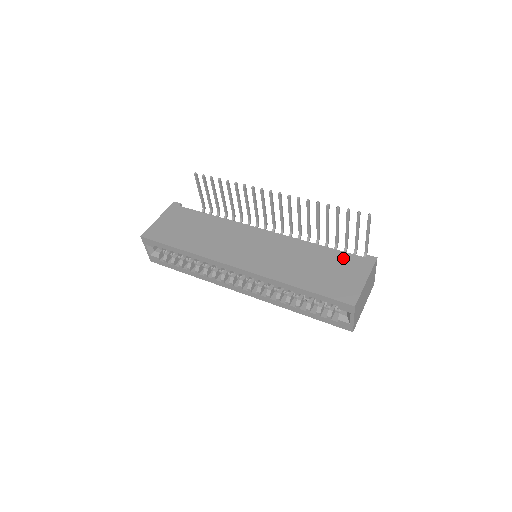
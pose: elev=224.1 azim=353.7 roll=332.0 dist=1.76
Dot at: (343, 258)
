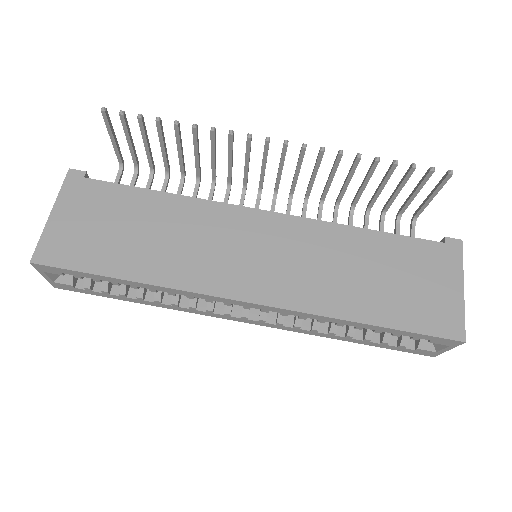
Dot at: (414, 250)
